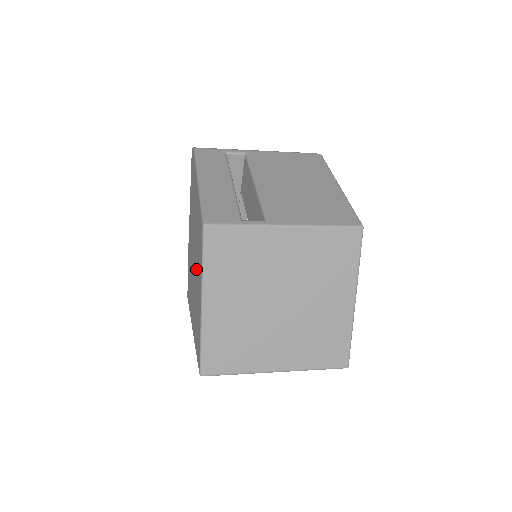
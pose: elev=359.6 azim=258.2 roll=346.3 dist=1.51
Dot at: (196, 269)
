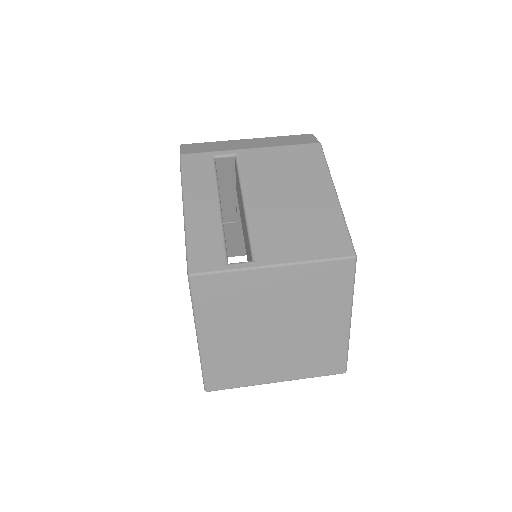
Dot at: occluded
